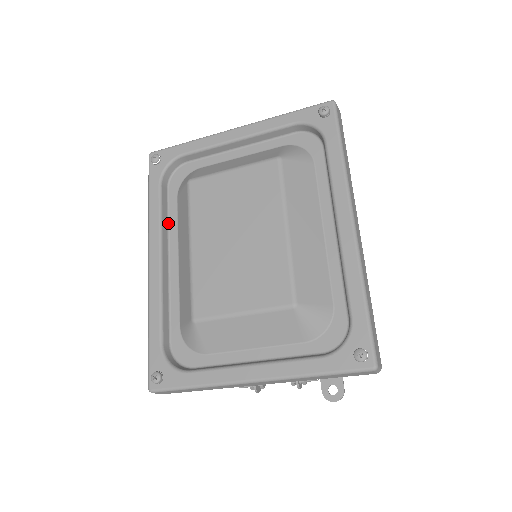
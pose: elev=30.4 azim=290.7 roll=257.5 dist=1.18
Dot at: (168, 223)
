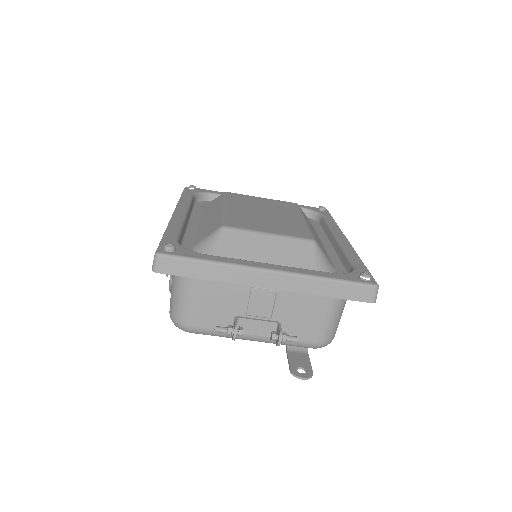
Dot at: (191, 212)
